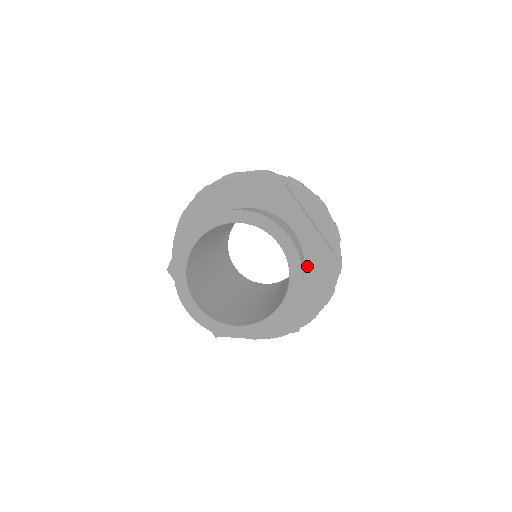
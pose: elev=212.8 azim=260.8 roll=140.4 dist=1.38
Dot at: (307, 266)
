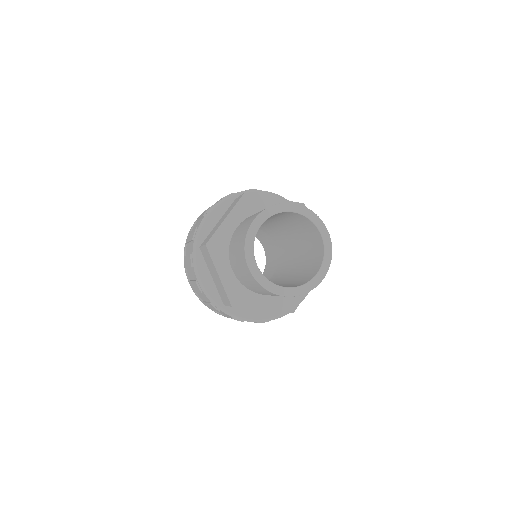
Dot at: occluded
